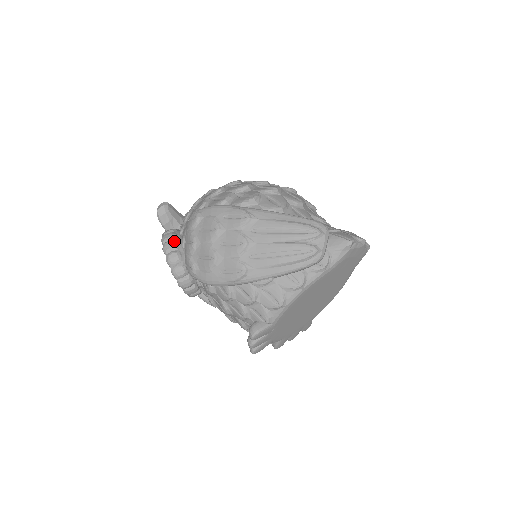
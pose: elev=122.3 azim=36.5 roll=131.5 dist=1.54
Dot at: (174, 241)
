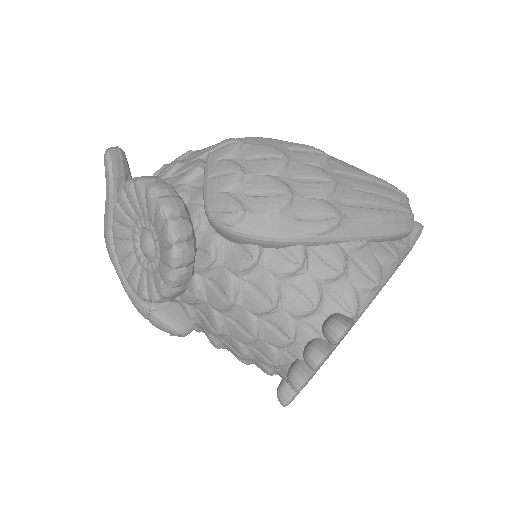
Dot at: occluded
